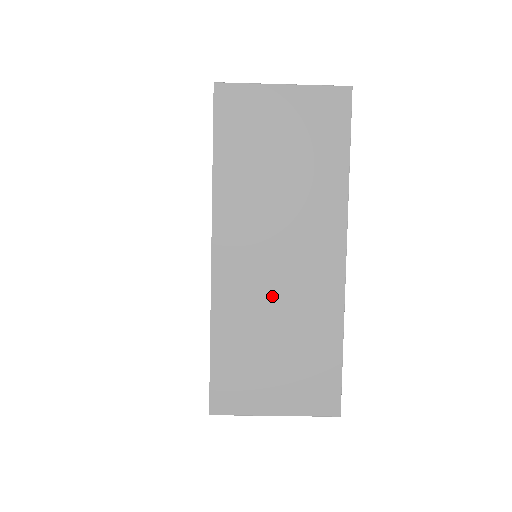
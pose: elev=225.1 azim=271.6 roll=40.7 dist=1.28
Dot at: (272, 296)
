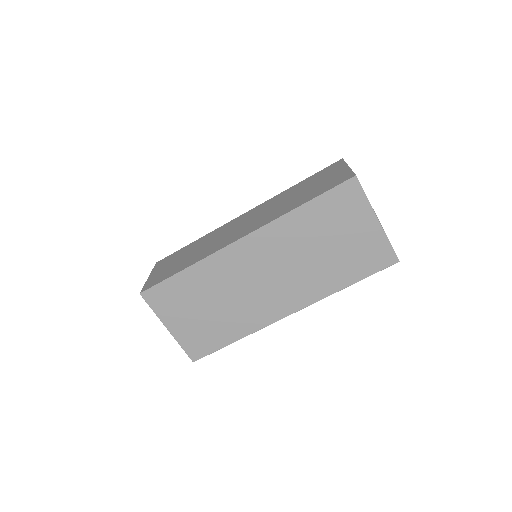
Dot at: (238, 288)
